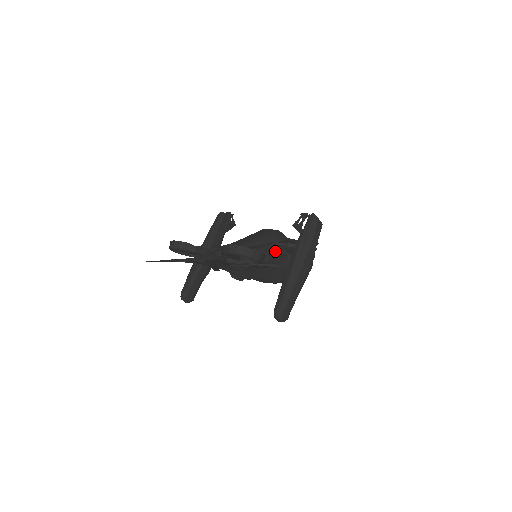
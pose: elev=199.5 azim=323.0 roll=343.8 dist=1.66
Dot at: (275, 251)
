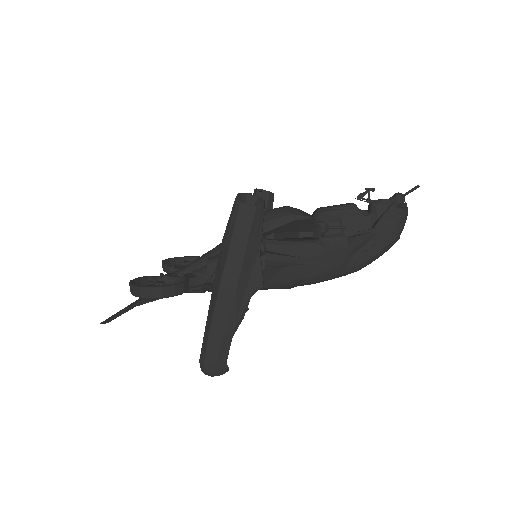
Dot at: occluded
